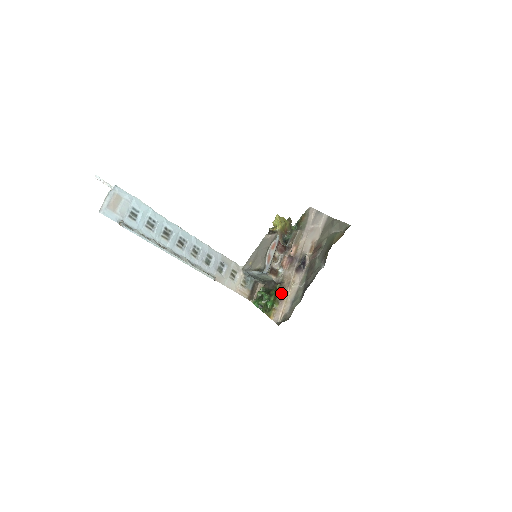
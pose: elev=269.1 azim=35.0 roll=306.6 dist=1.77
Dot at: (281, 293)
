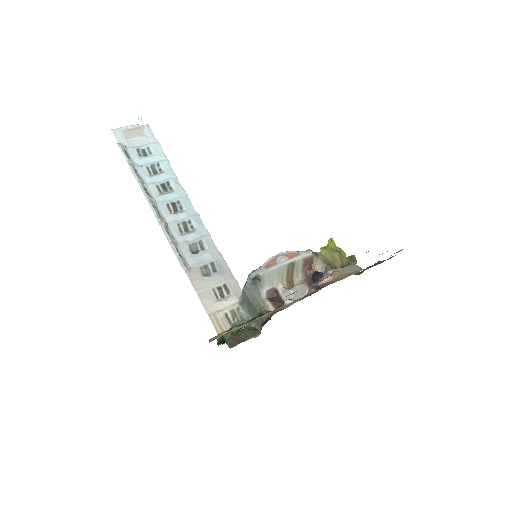
Dot at: occluded
